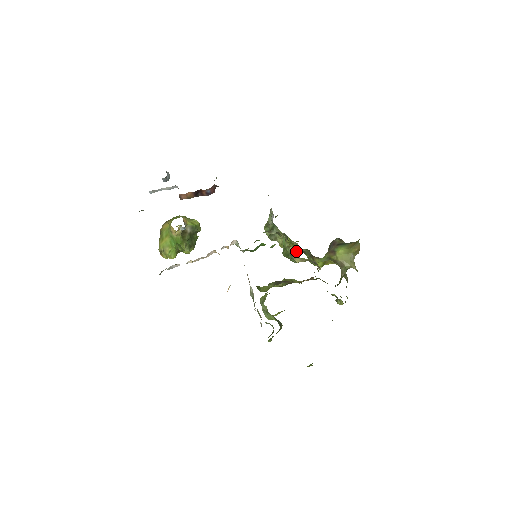
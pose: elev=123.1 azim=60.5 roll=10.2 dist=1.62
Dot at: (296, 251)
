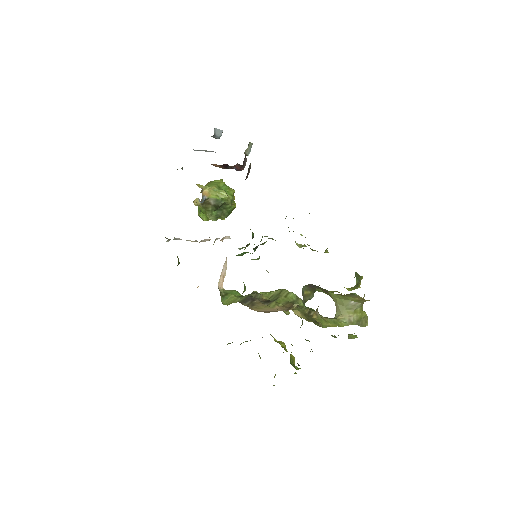
Dot at: occluded
